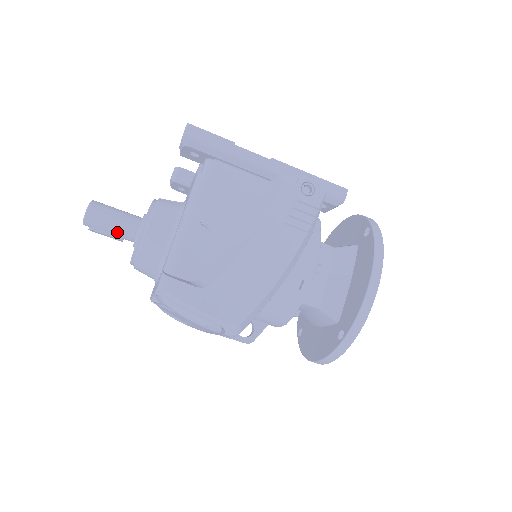
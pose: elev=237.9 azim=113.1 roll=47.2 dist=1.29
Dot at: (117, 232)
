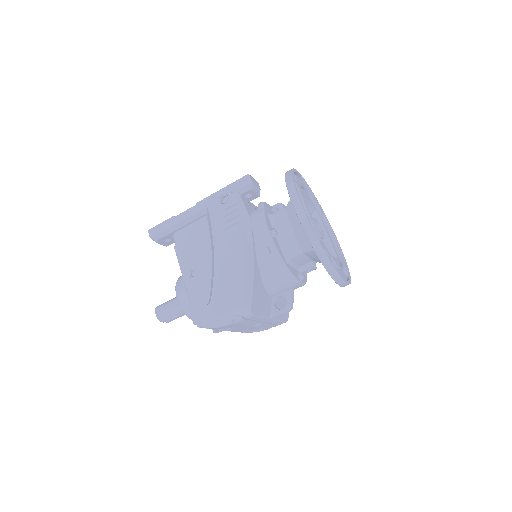
Dot at: (177, 312)
